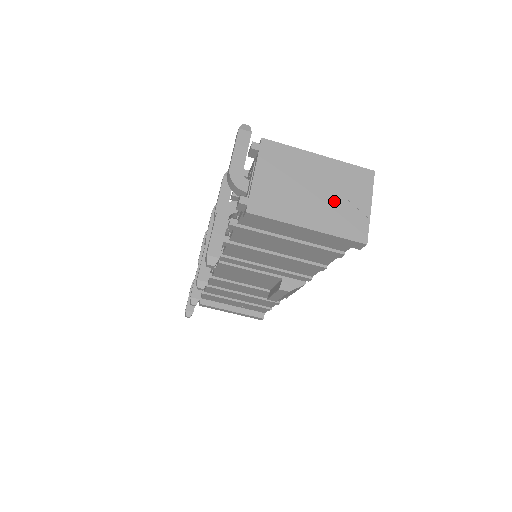
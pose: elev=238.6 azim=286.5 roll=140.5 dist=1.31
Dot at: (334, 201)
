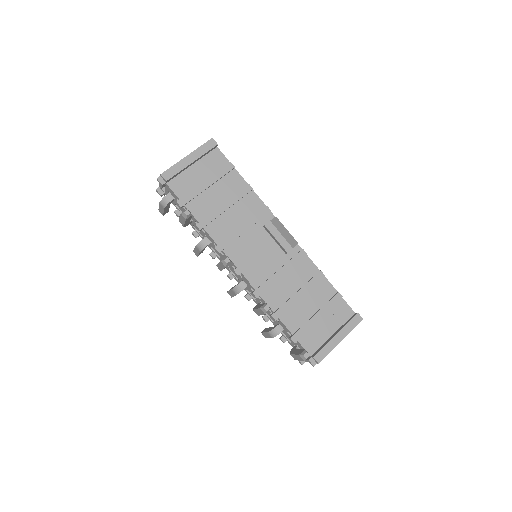
Dot at: occluded
